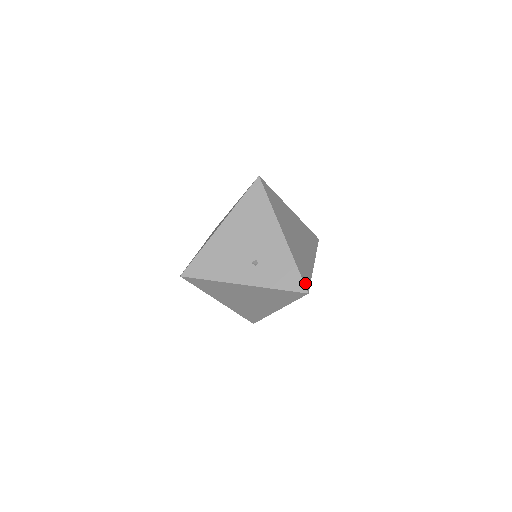
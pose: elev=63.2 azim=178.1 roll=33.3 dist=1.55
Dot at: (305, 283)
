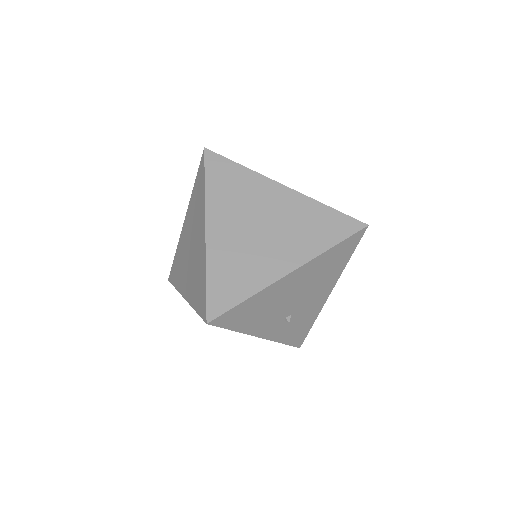
Dot at: occluded
